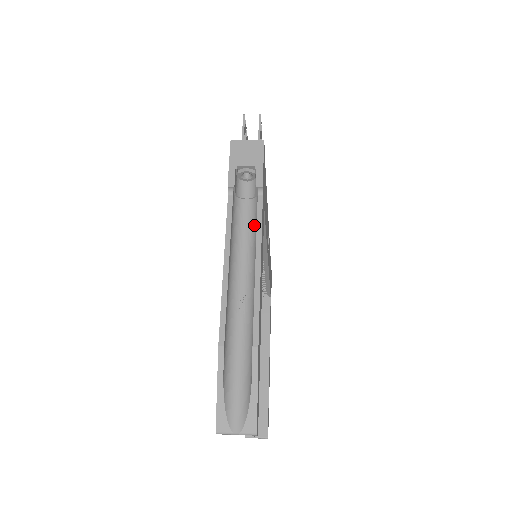
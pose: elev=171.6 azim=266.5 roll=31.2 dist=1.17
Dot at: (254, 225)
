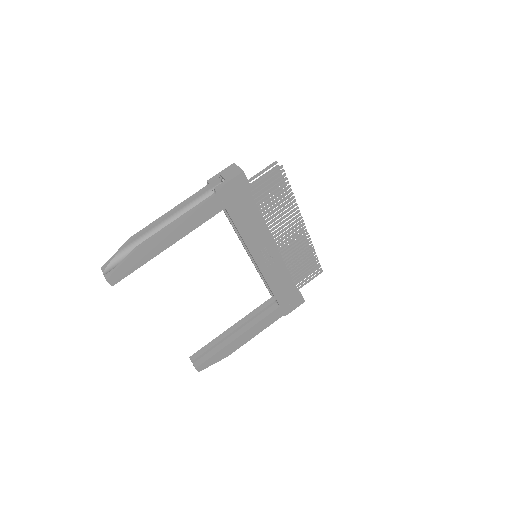
Dot at: (202, 207)
